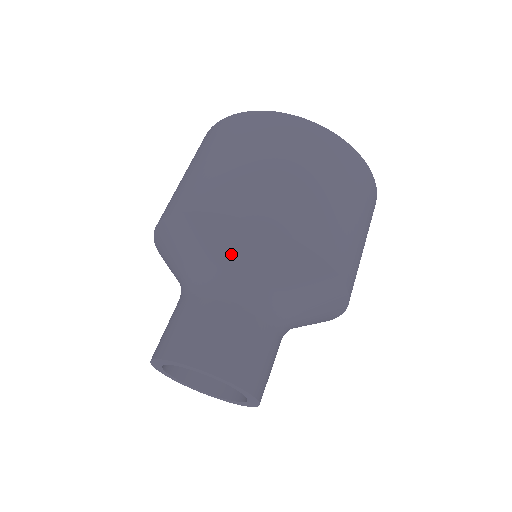
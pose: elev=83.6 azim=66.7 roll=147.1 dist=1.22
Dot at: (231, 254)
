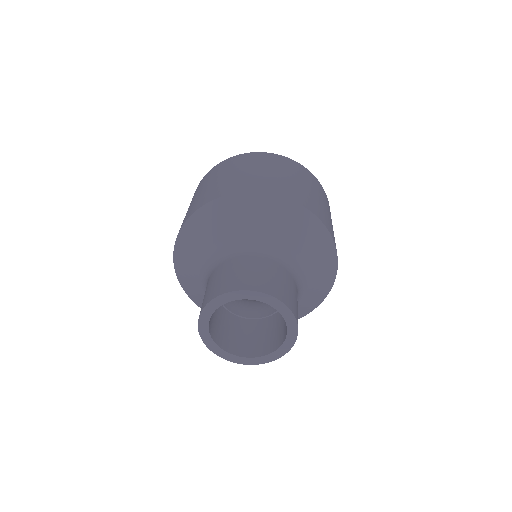
Dot at: (255, 222)
